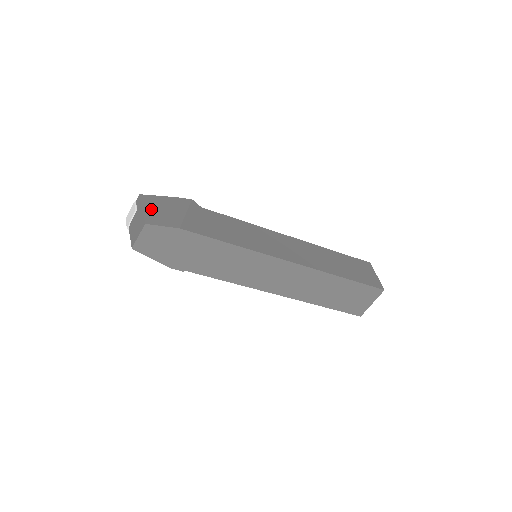
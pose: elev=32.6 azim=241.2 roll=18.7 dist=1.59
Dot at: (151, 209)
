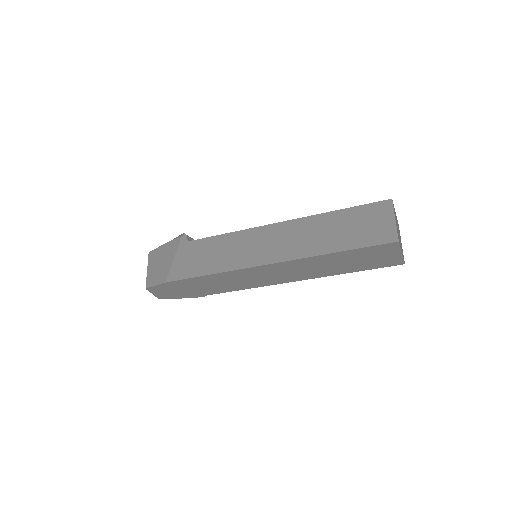
Dot at: (152, 268)
